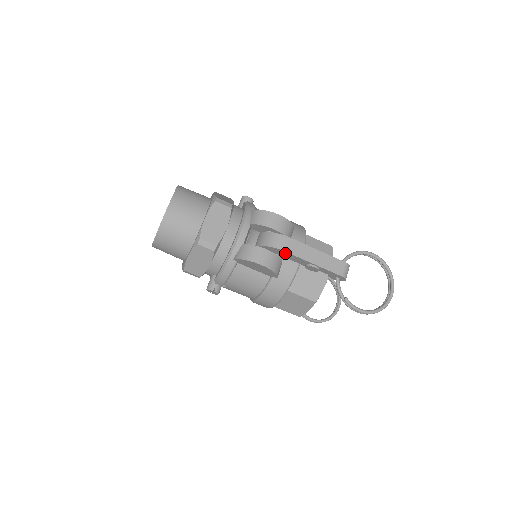
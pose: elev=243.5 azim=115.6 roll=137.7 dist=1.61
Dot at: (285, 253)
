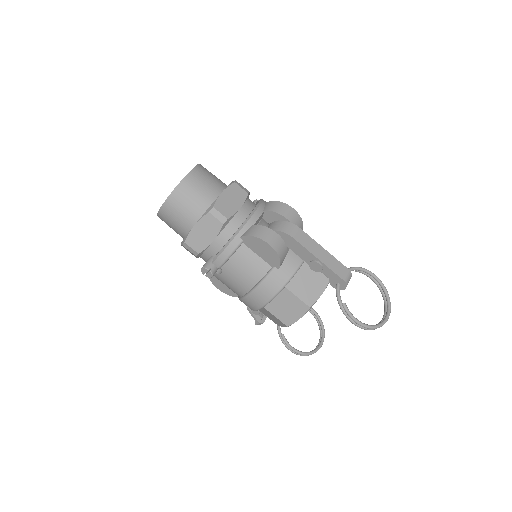
Dot at: (294, 242)
